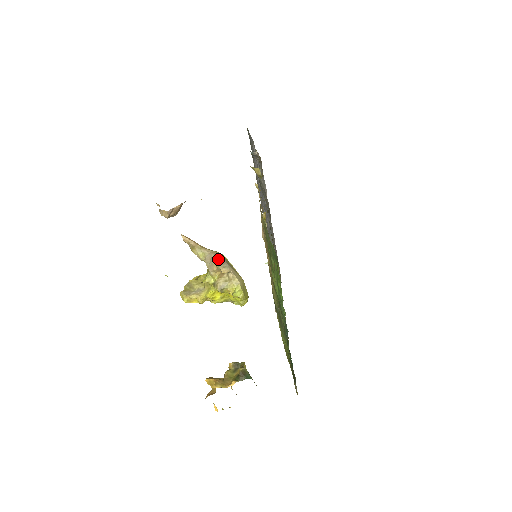
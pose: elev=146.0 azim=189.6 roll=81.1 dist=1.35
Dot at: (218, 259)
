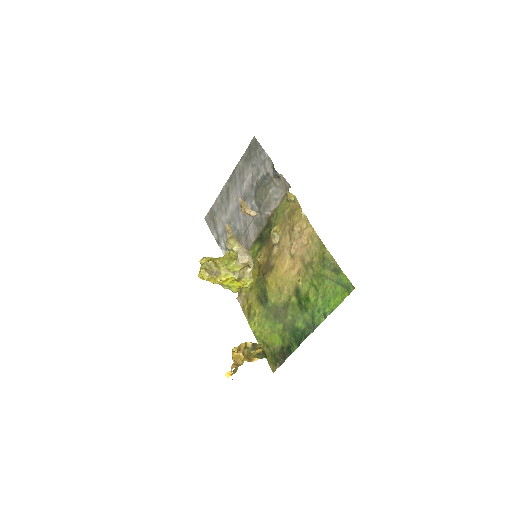
Dot at: (250, 255)
